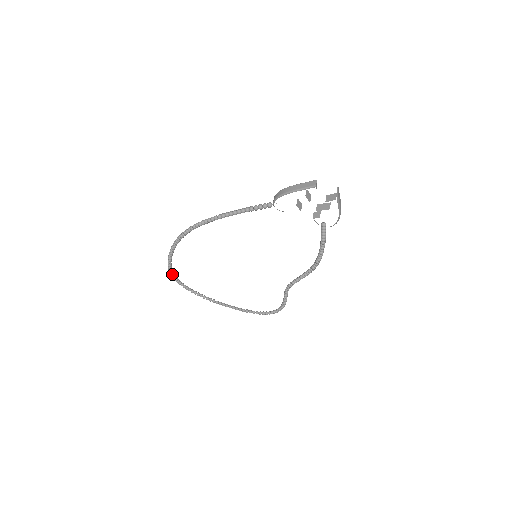
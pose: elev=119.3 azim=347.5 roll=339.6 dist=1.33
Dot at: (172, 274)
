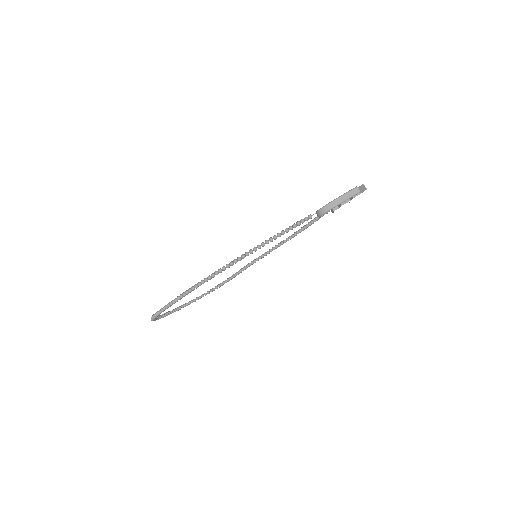
Dot at: (156, 316)
